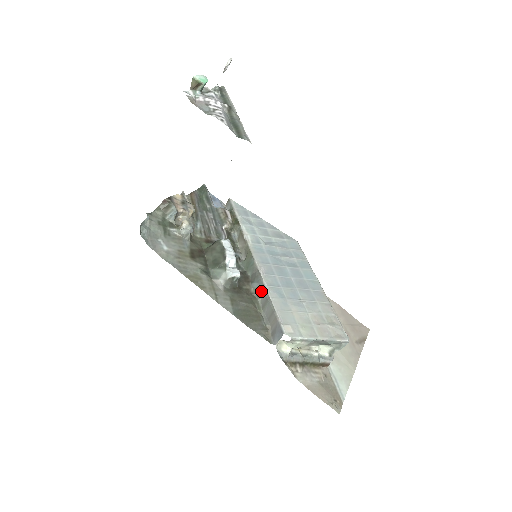
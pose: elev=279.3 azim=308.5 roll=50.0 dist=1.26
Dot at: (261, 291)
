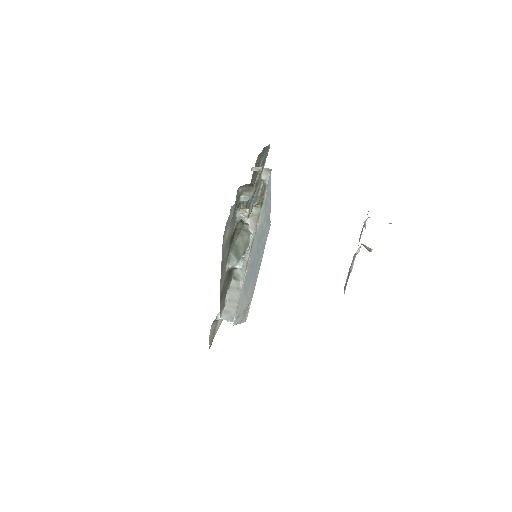
Dot at: (239, 279)
